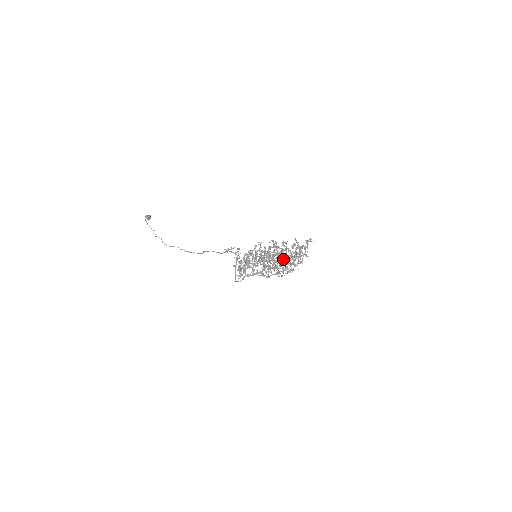
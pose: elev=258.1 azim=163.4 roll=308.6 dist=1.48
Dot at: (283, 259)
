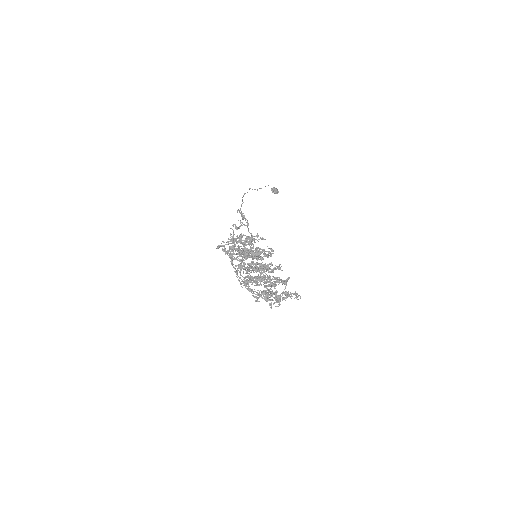
Dot at: (262, 278)
